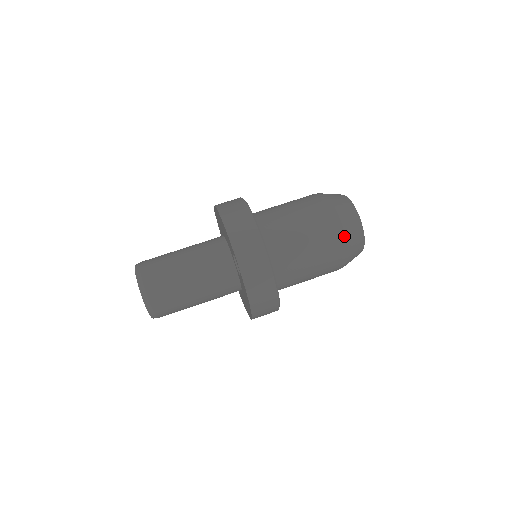
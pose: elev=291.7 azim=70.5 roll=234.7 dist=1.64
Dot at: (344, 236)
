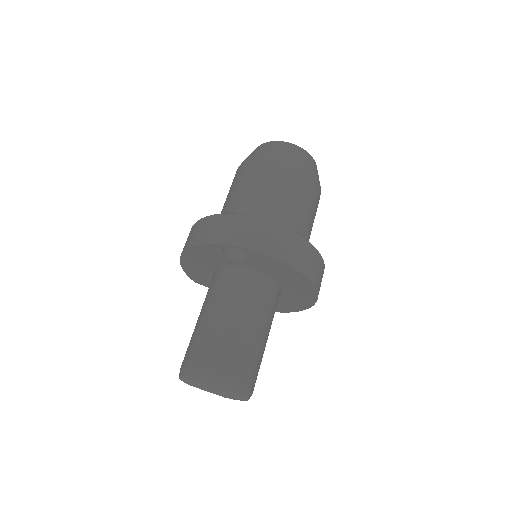
Dot at: (279, 155)
